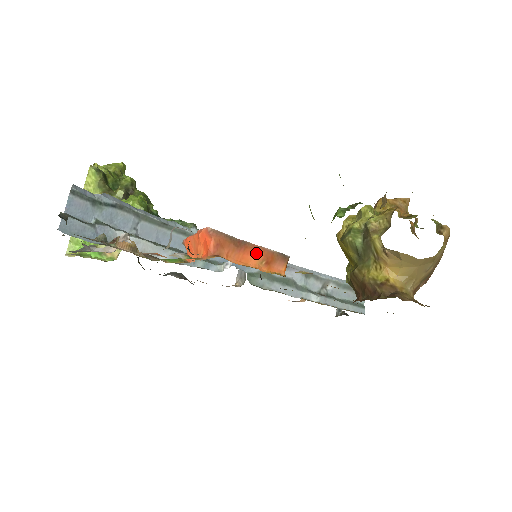
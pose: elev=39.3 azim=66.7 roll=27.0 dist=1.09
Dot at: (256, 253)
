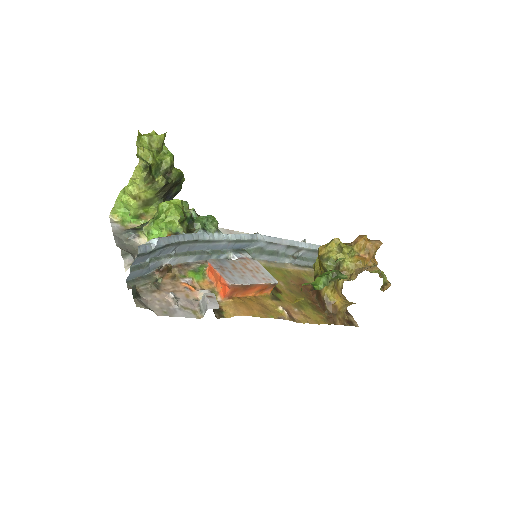
Dot at: (256, 288)
